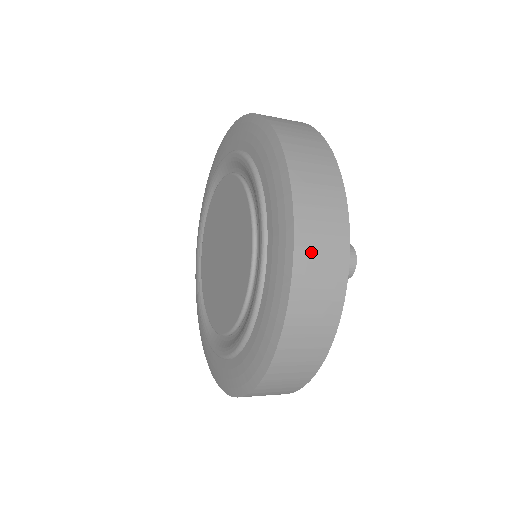
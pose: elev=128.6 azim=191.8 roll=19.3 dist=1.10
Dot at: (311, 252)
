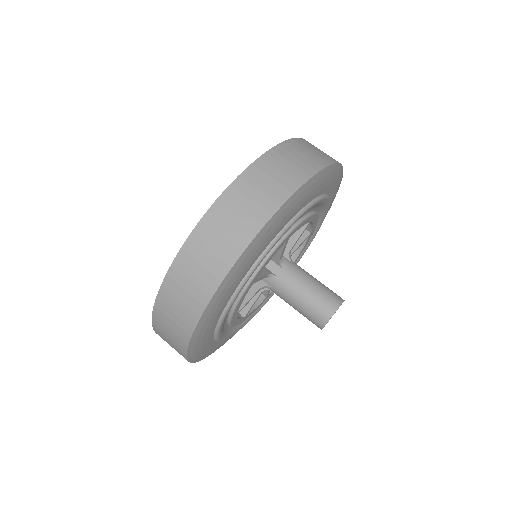
Dot at: (197, 252)
